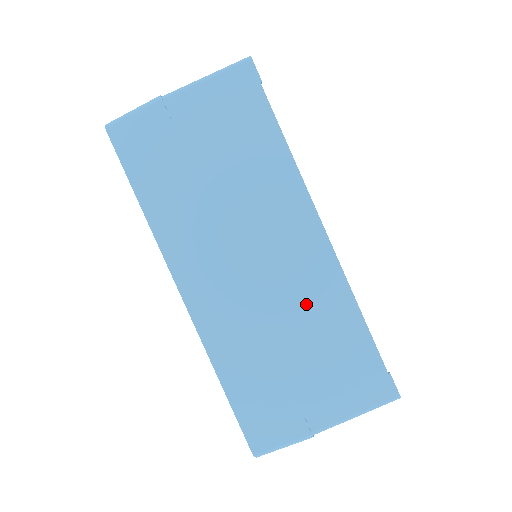
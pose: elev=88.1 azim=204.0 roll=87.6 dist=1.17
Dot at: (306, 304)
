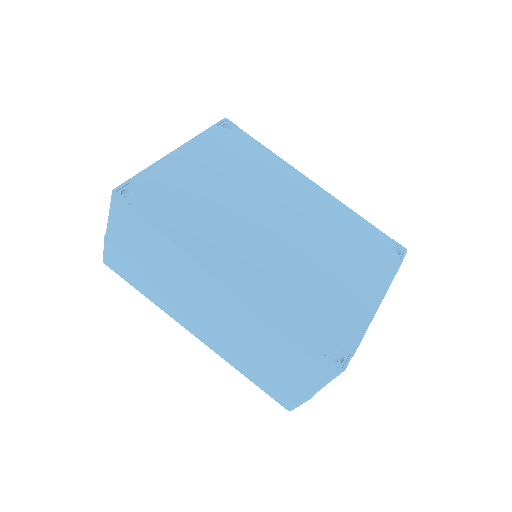
Dot at: (248, 327)
